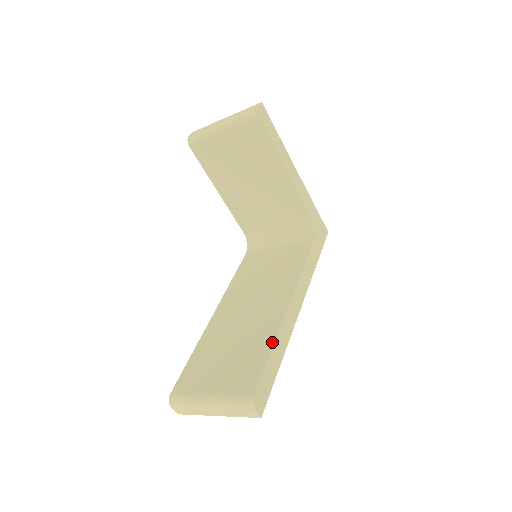
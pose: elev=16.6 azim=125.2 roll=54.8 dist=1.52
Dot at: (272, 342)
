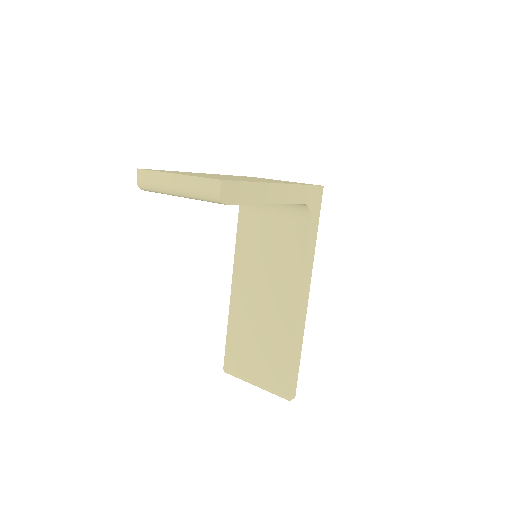
Dot at: (292, 351)
